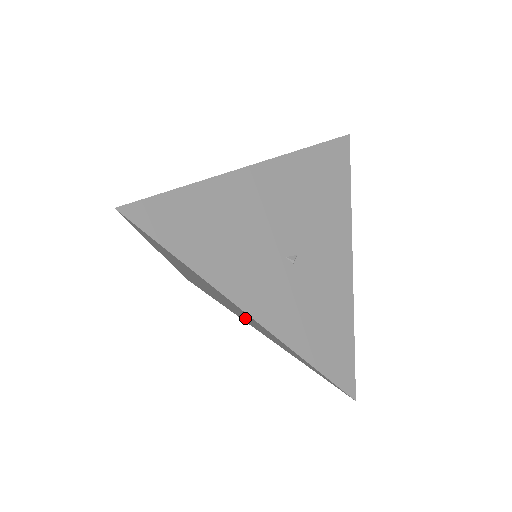
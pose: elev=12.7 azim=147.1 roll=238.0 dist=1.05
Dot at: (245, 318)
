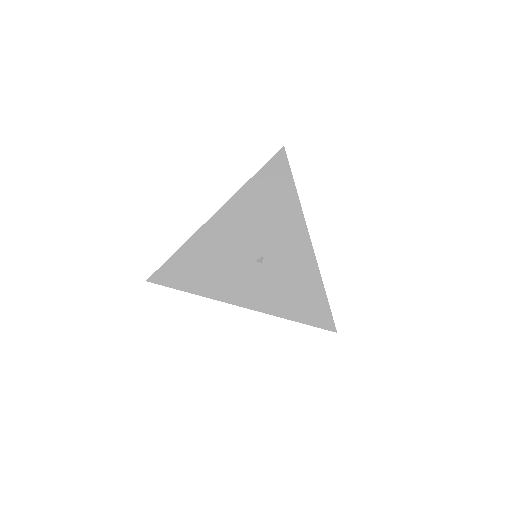
Dot at: occluded
